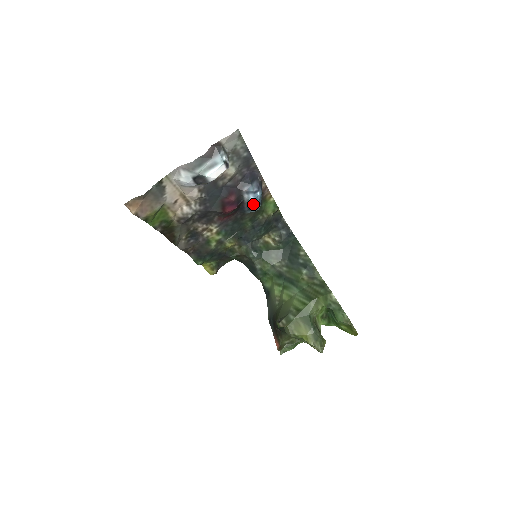
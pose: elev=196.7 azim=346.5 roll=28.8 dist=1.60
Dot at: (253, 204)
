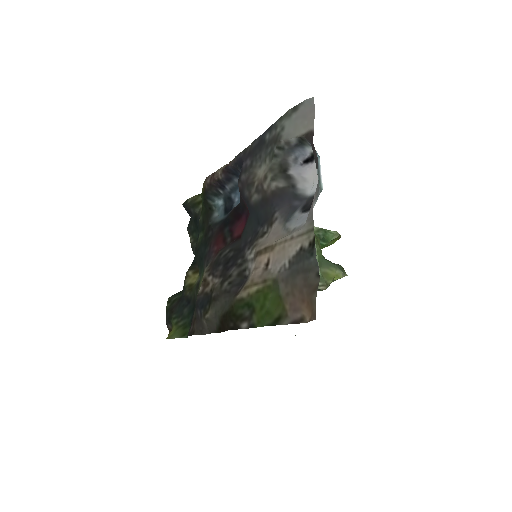
Dot at: occluded
